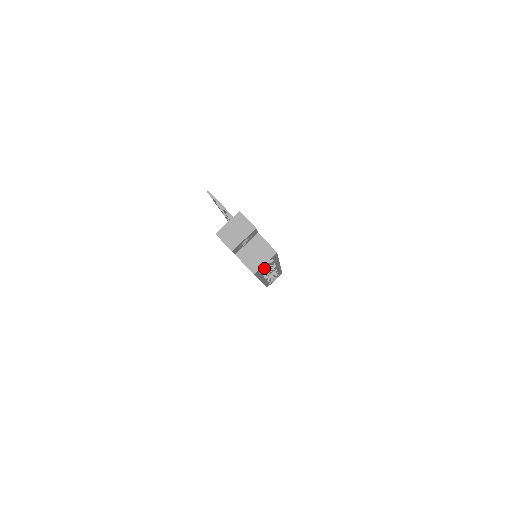
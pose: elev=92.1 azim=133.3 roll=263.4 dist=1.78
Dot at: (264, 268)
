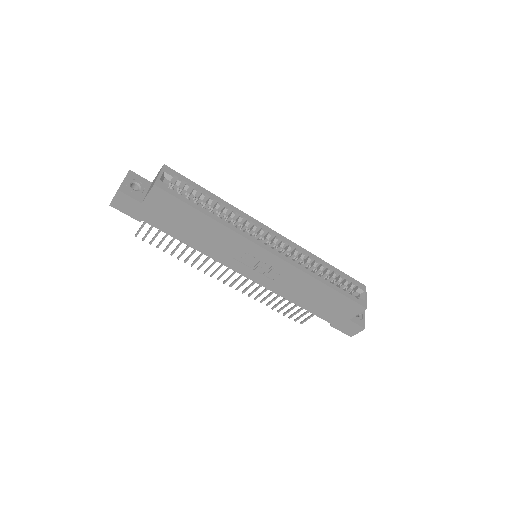
Dot at: occluded
